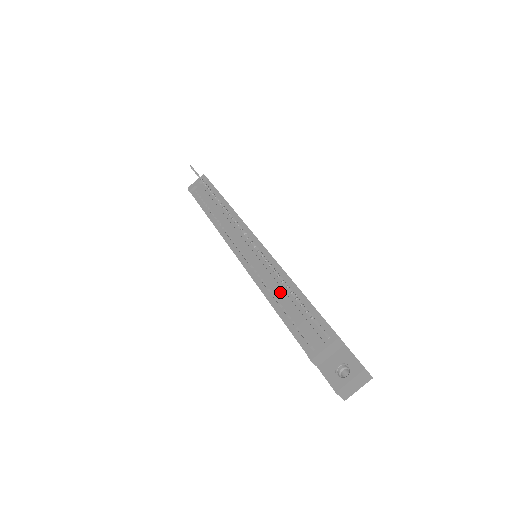
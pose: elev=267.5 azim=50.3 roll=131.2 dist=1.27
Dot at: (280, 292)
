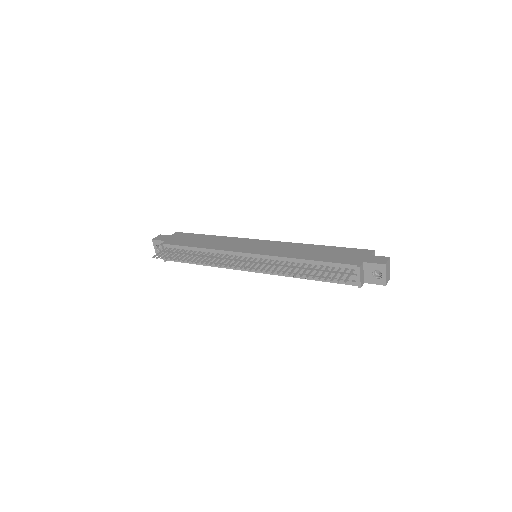
Dot at: occluded
